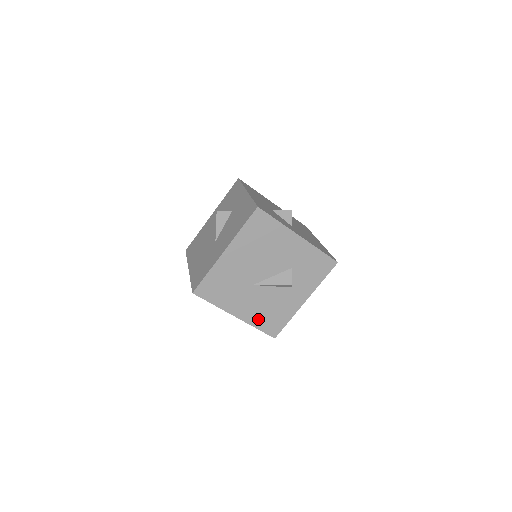
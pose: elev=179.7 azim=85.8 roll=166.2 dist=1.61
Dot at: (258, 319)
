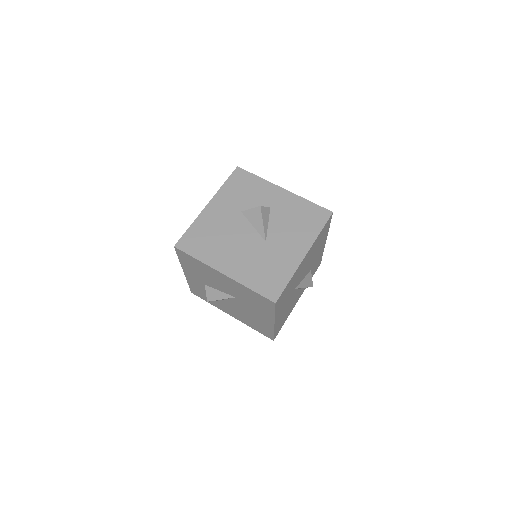
Dot at: (279, 323)
